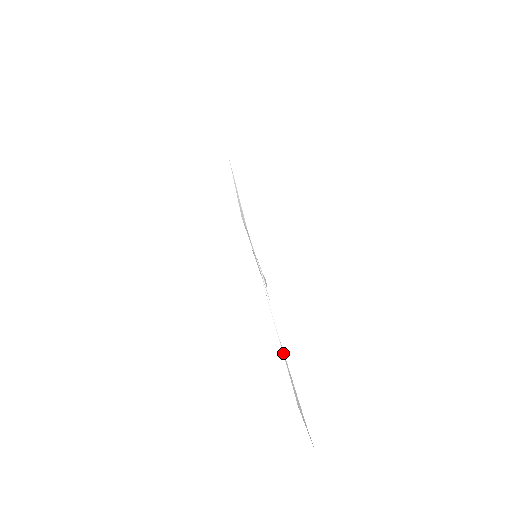
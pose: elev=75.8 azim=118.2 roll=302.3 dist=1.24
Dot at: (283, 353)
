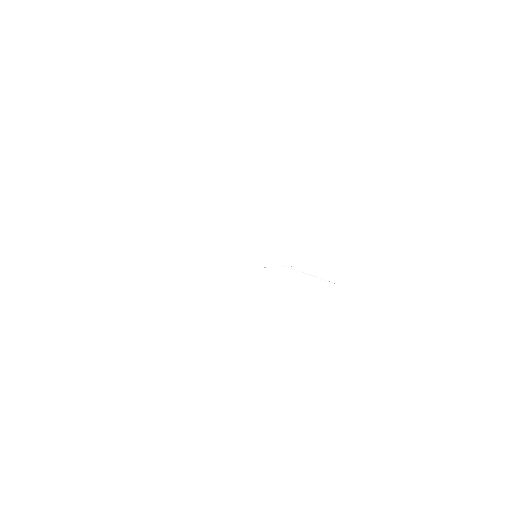
Dot at: occluded
